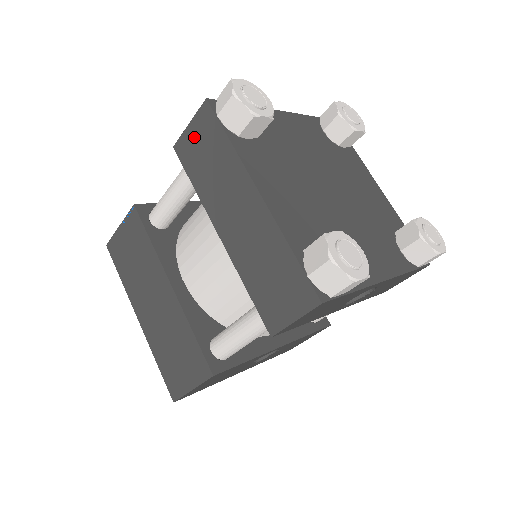
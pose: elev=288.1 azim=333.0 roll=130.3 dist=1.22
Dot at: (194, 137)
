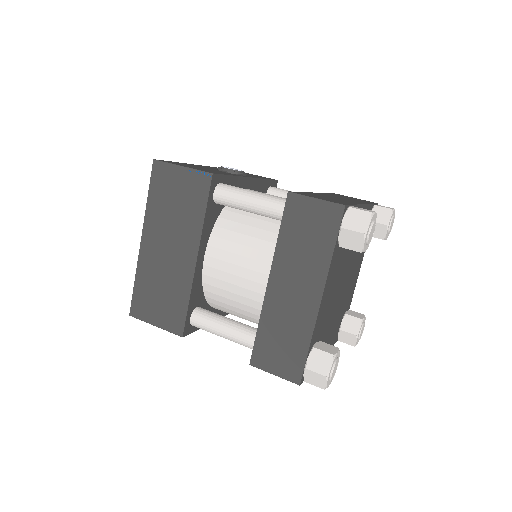
Dot at: (311, 211)
